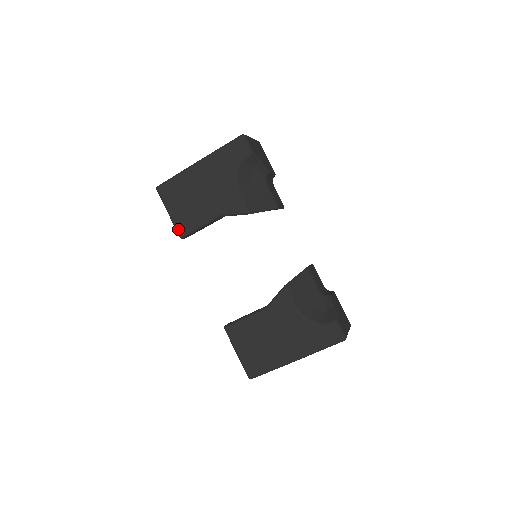
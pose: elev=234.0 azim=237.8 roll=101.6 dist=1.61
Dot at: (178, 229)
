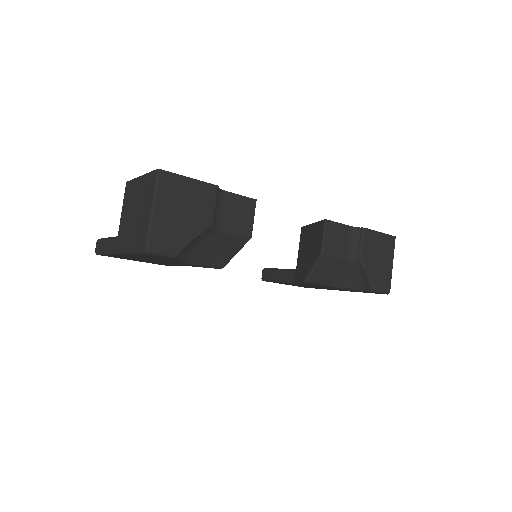
Dot at: occluded
